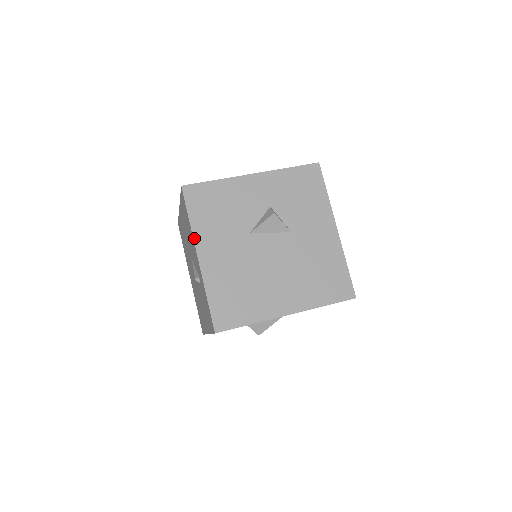
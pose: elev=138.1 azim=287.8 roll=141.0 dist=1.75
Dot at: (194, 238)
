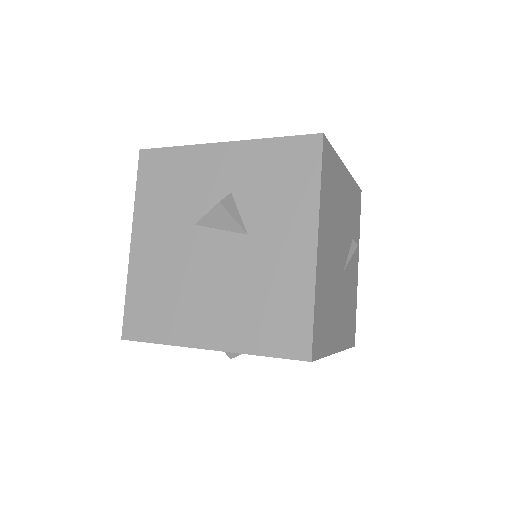
Dot at: (134, 217)
